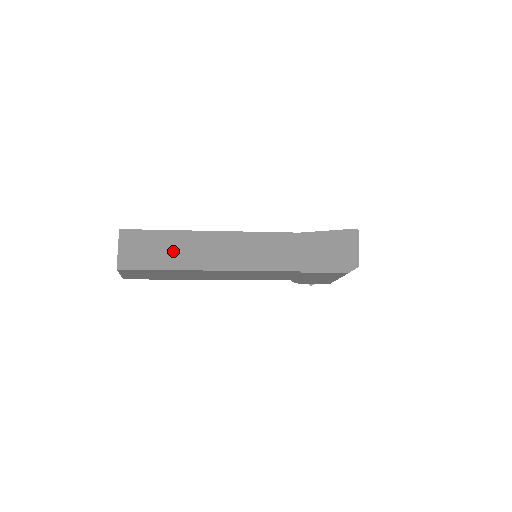
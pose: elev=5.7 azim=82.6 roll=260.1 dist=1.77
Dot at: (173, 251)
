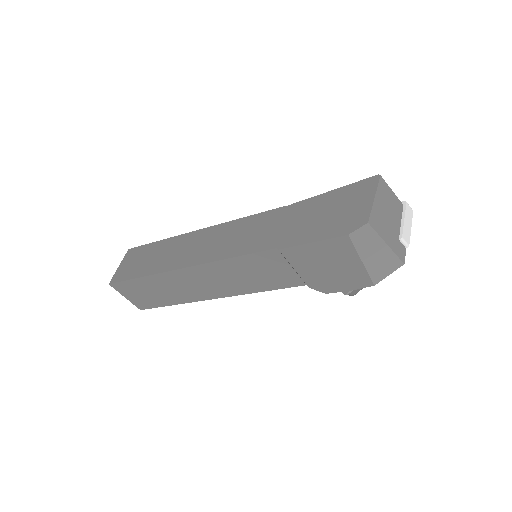
Dot at: (158, 257)
